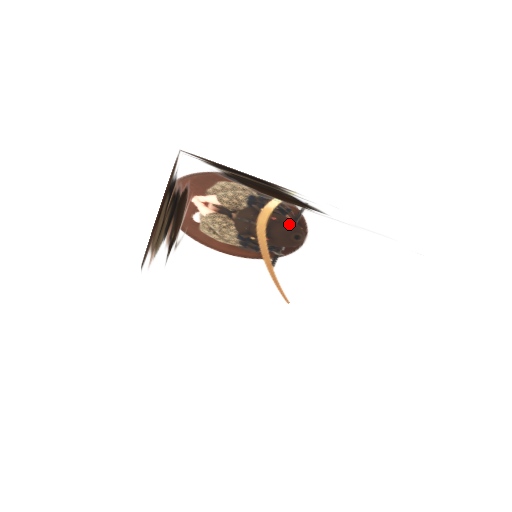
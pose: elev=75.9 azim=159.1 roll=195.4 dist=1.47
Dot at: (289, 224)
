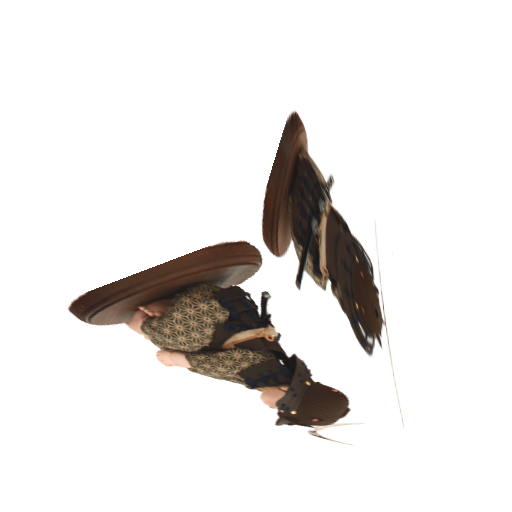
Dot at: occluded
